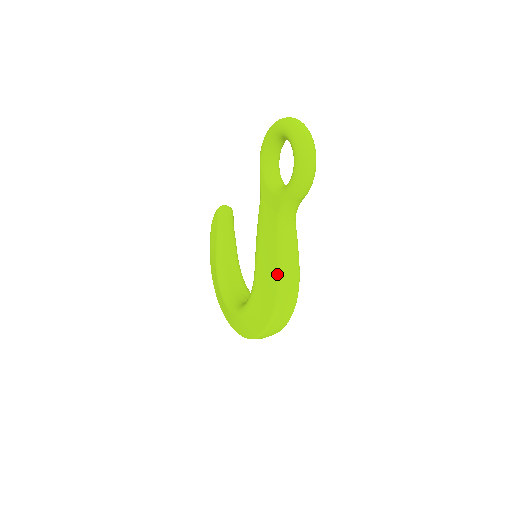
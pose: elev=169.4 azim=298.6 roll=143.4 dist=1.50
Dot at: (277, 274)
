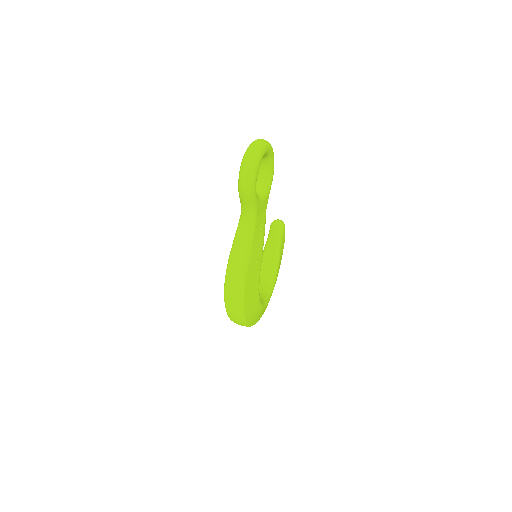
Dot at: (228, 261)
